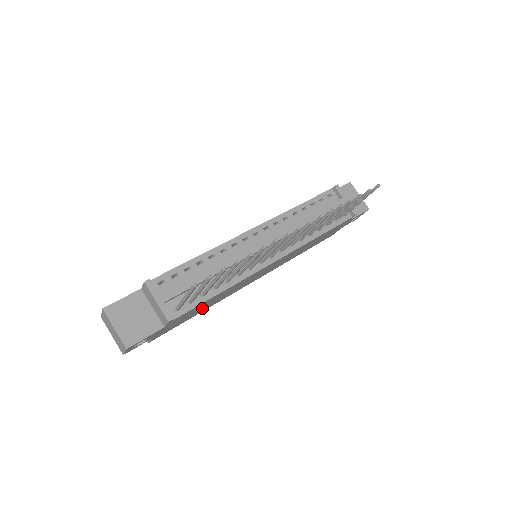
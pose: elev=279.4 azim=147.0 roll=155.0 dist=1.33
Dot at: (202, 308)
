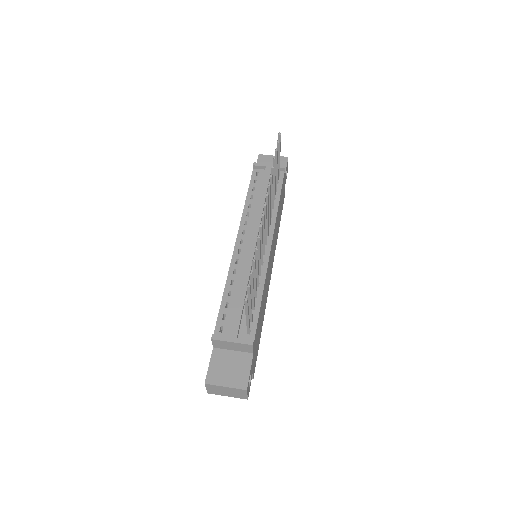
Dot at: (261, 321)
